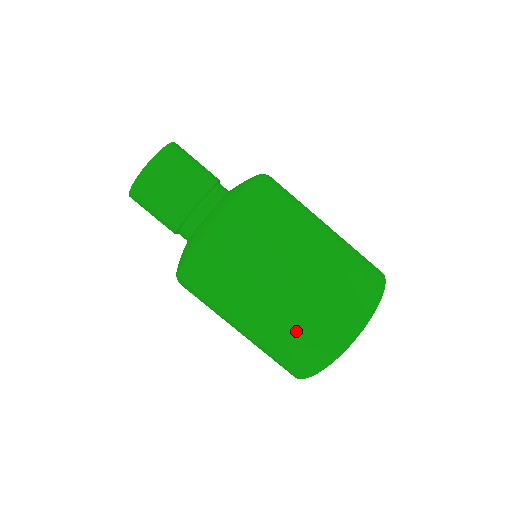
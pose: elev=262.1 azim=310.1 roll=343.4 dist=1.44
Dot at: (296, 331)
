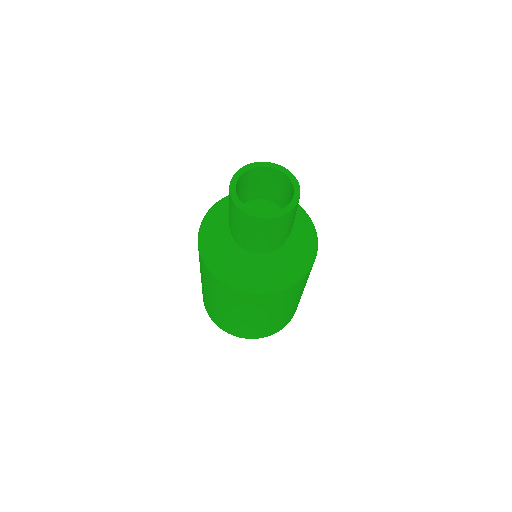
Dot at: (283, 319)
